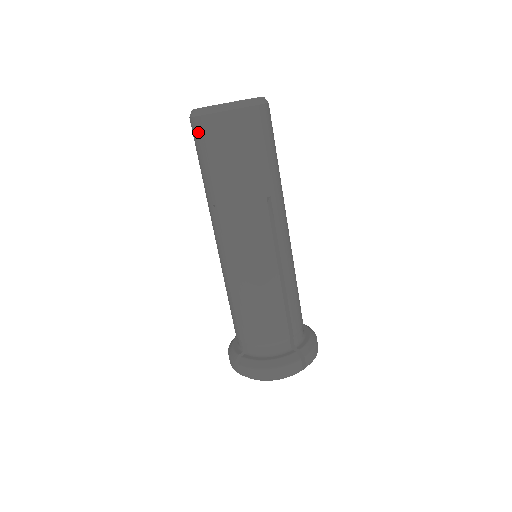
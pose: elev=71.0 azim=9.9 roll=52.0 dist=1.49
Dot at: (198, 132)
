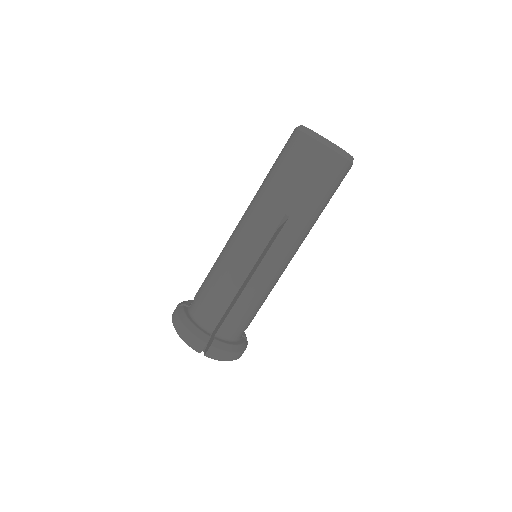
Dot at: (289, 139)
